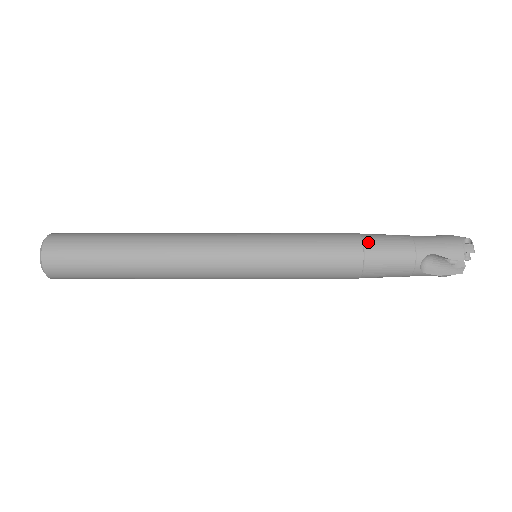
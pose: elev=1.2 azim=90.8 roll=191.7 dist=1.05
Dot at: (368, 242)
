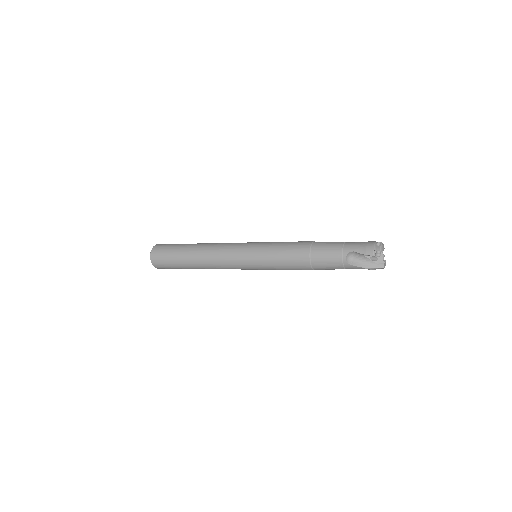
Dot at: (315, 245)
